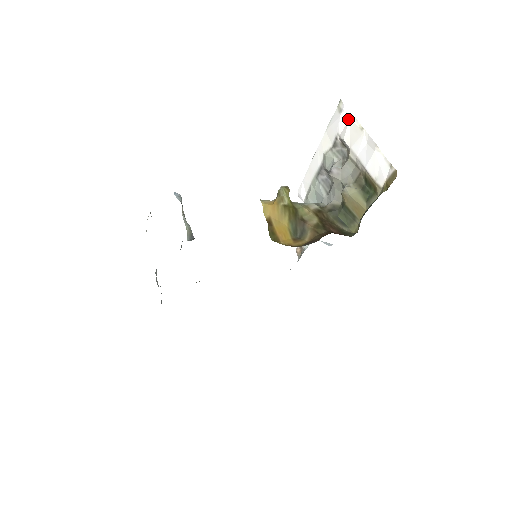
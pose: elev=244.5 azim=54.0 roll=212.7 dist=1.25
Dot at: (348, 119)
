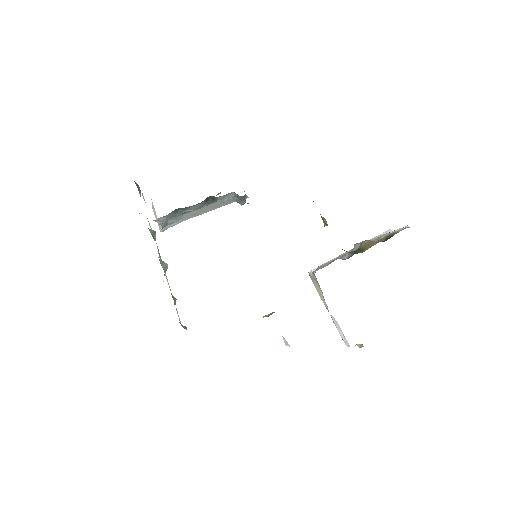
Dot at: occluded
